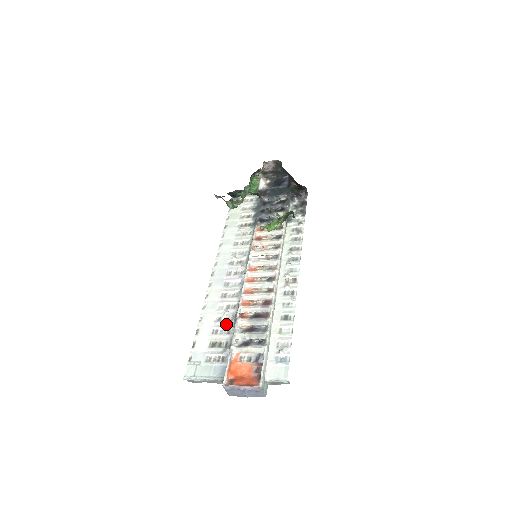
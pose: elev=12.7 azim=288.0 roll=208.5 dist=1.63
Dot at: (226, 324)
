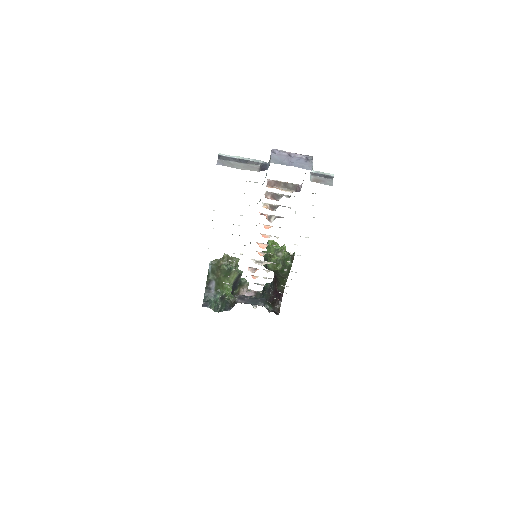
Dot at: occluded
